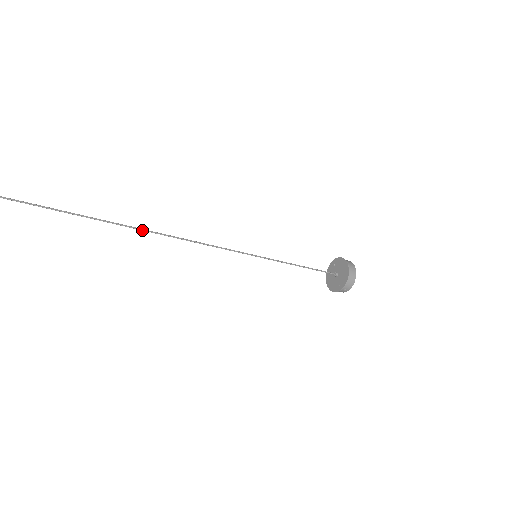
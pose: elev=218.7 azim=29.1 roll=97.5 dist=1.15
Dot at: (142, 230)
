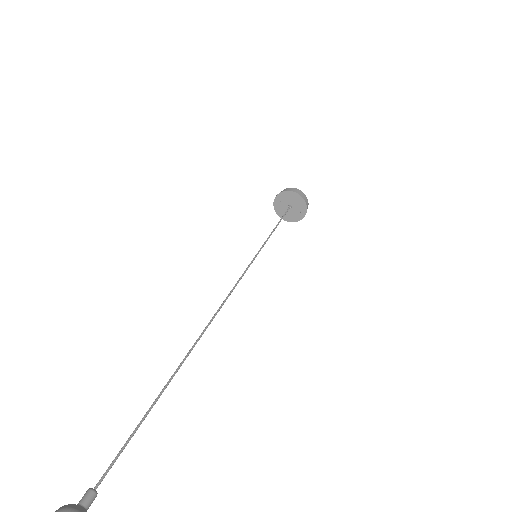
Dot at: (199, 339)
